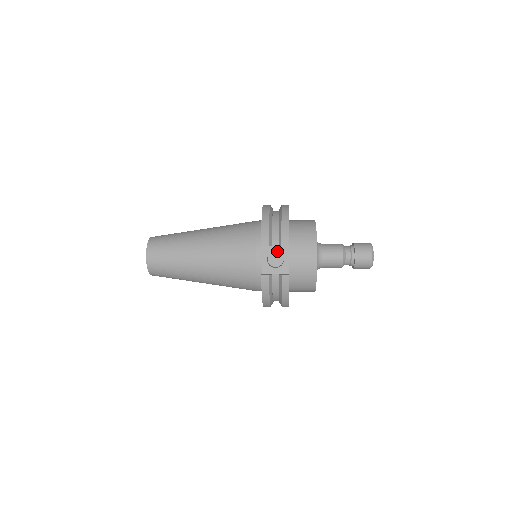
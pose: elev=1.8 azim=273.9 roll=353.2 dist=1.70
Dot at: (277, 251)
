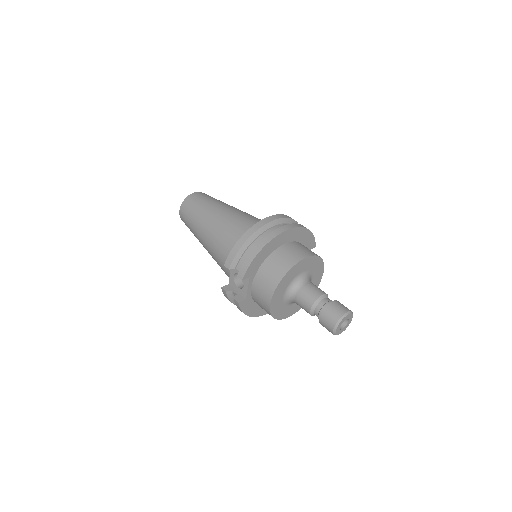
Dot at: occluded
